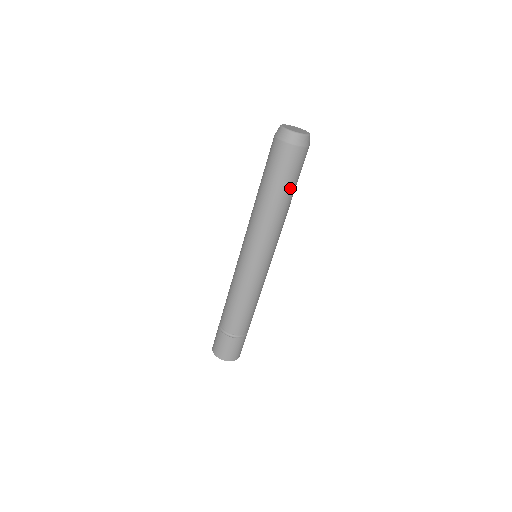
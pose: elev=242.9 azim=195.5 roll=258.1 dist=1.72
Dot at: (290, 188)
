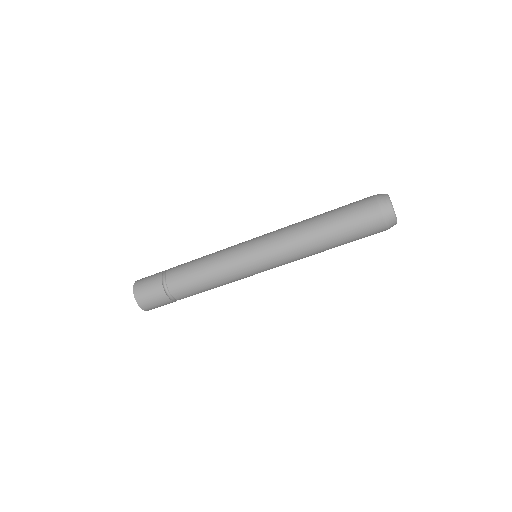
Dot at: (342, 238)
